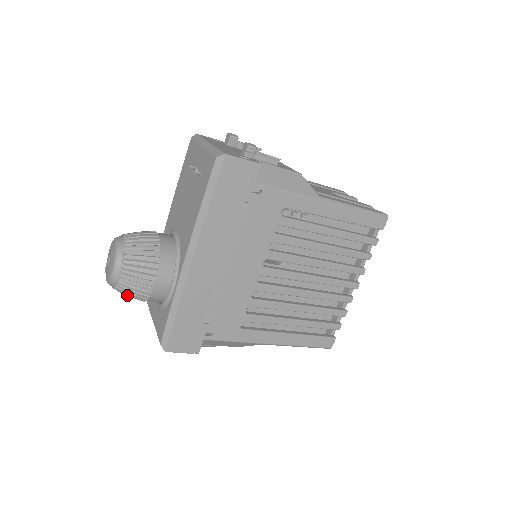
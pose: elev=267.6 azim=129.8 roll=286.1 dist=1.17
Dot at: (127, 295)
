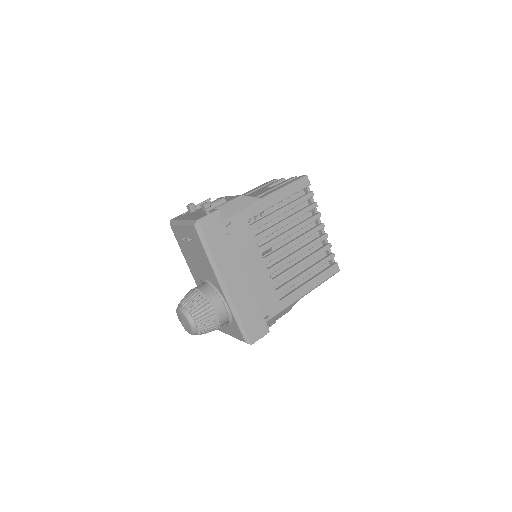
Dot at: occluded
